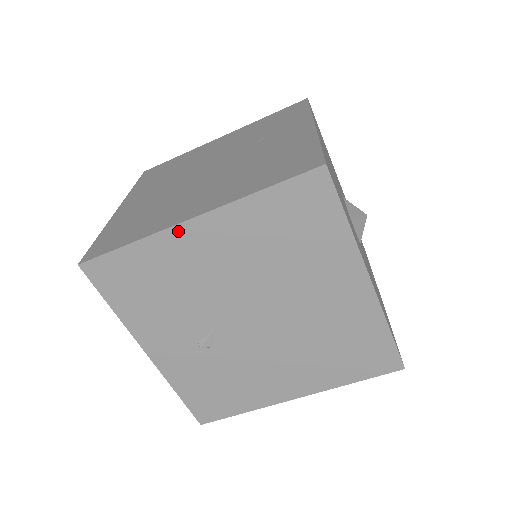
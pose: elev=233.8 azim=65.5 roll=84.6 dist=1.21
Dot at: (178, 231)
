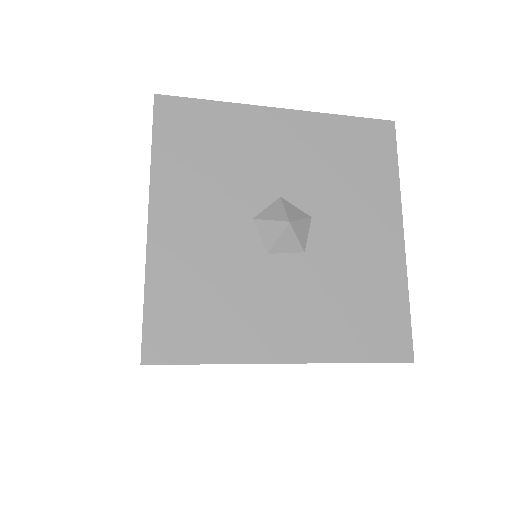
Dot at: occluded
